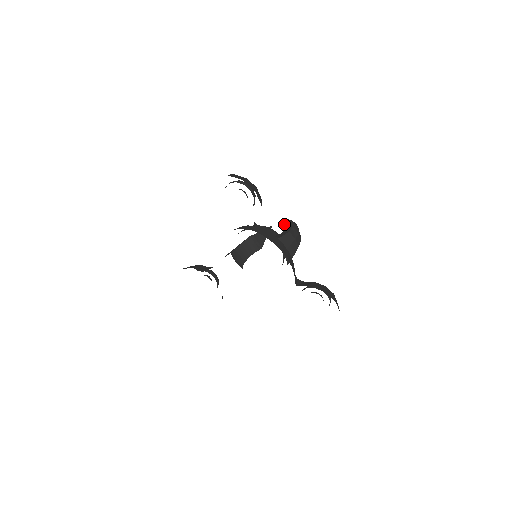
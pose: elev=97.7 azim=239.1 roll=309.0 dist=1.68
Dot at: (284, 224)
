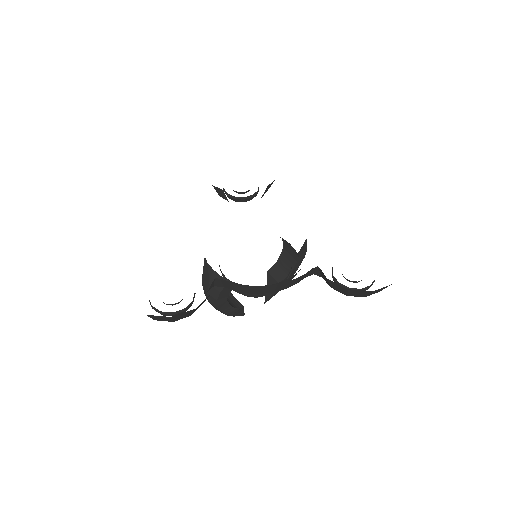
Dot at: (275, 263)
